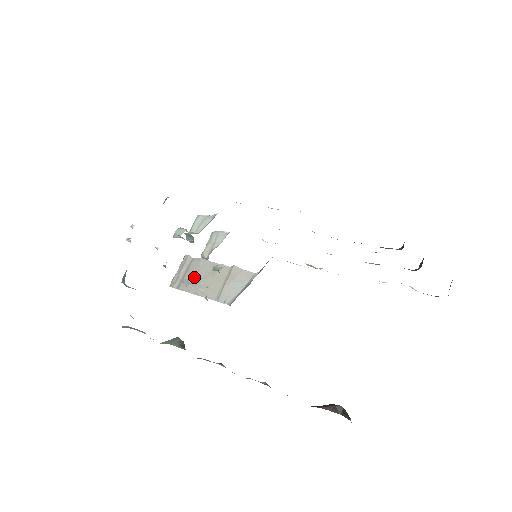
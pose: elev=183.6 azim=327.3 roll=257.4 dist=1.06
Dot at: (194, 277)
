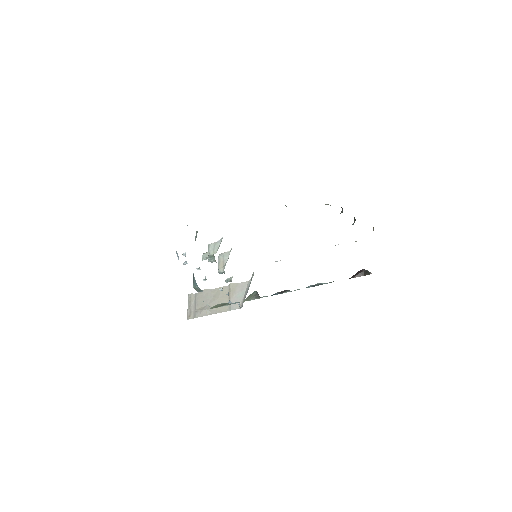
Dot at: (204, 304)
